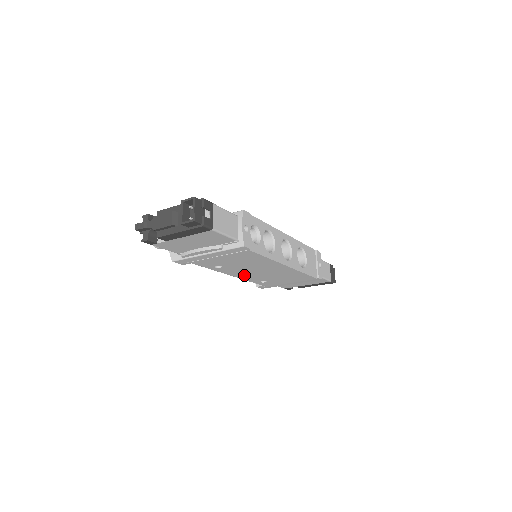
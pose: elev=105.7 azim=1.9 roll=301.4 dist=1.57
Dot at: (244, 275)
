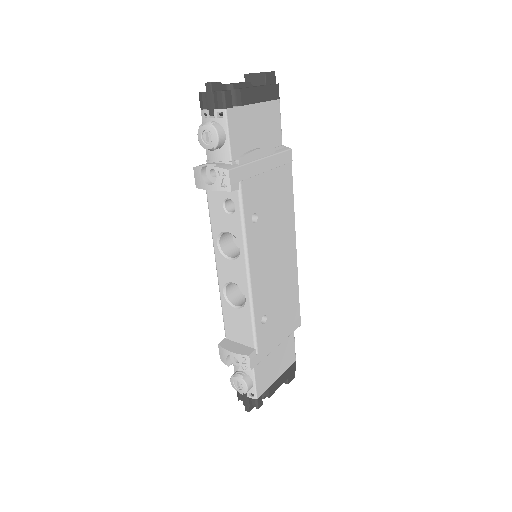
Dot at: (259, 275)
